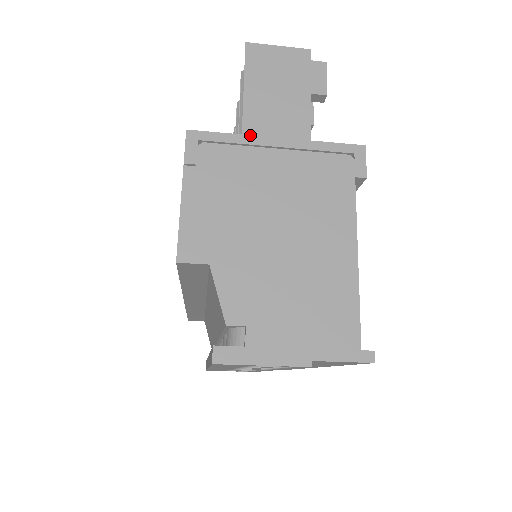
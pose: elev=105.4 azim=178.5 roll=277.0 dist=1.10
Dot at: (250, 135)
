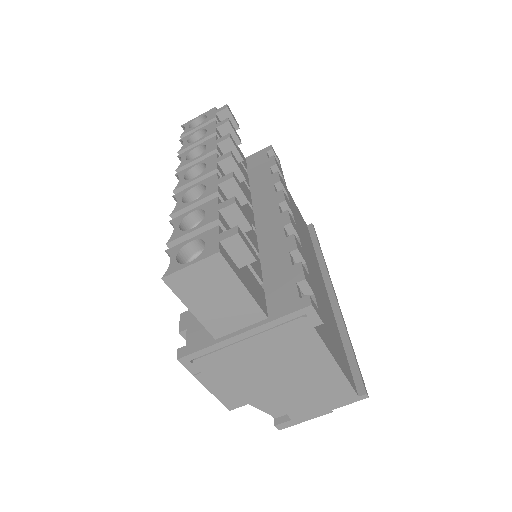
Dot at: (221, 342)
